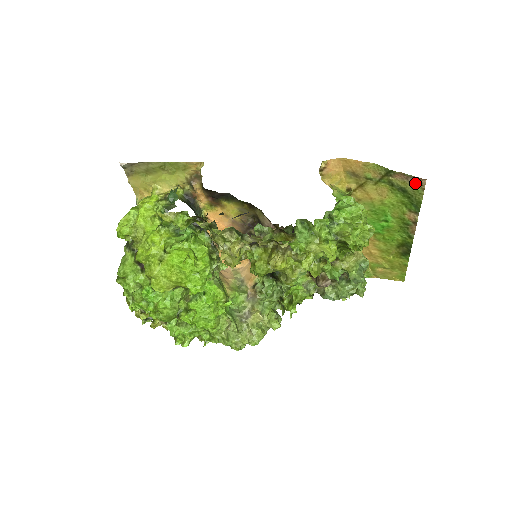
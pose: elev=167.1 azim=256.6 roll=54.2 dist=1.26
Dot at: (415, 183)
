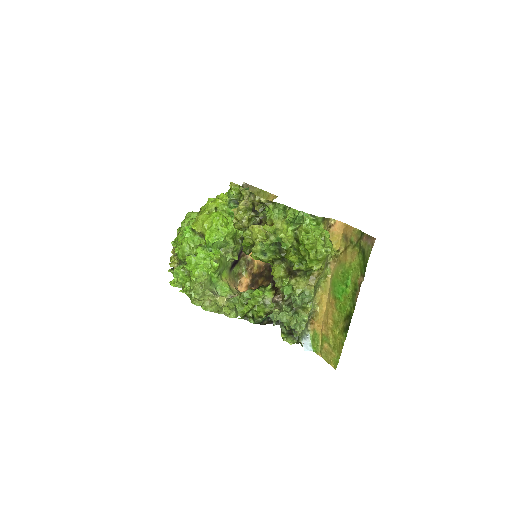
Dot at: (370, 243)
